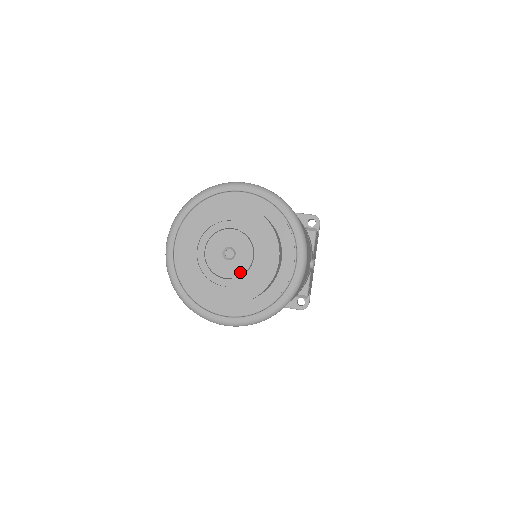
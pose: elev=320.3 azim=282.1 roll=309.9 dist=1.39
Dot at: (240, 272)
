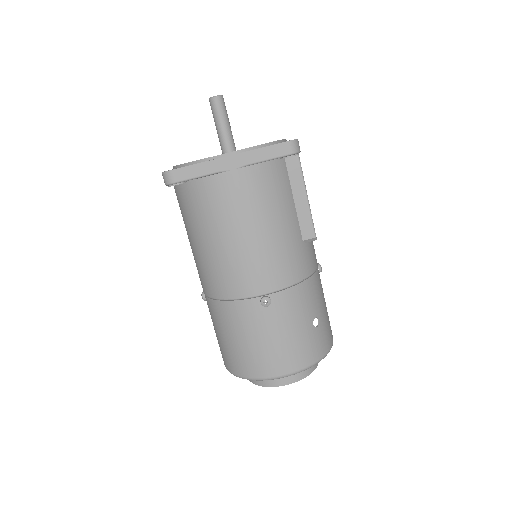
Dot at: occluded
